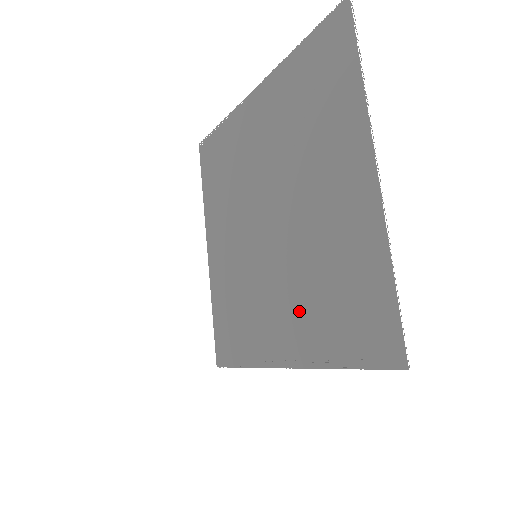
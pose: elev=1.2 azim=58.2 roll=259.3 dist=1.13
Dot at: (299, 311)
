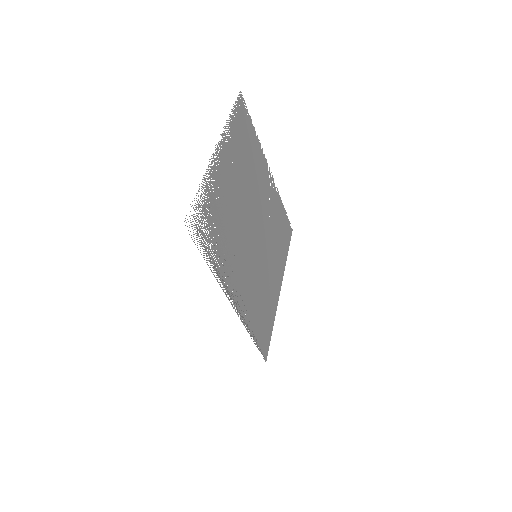
Dot at: (228, 258)
